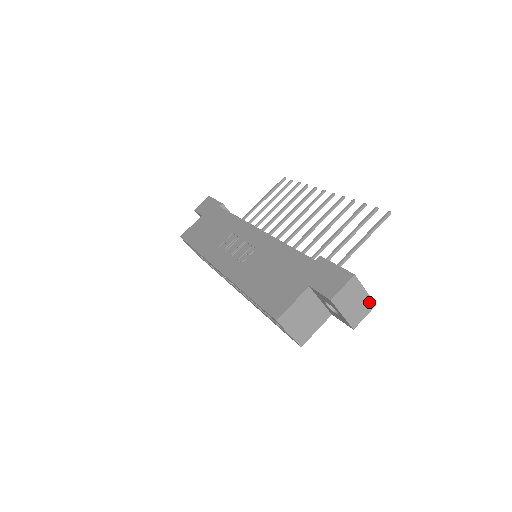
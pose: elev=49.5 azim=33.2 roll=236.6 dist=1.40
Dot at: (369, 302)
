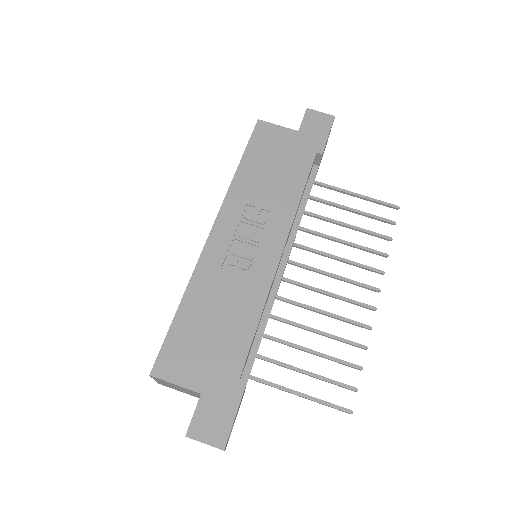
Dot at: occluded
